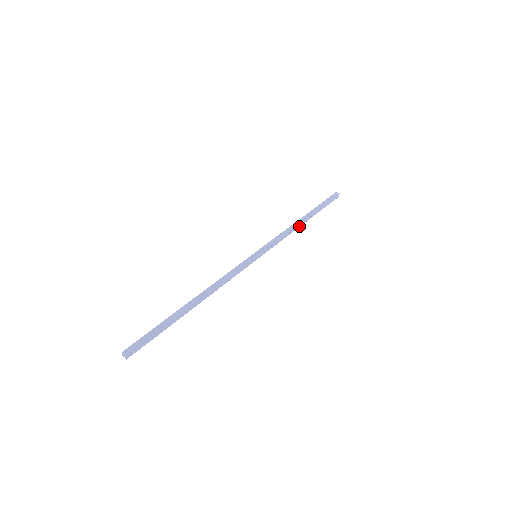
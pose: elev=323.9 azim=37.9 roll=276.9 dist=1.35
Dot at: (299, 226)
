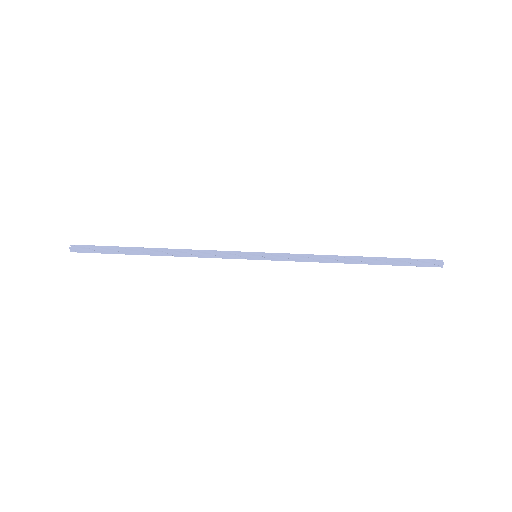
Dot at: (342, 262)
